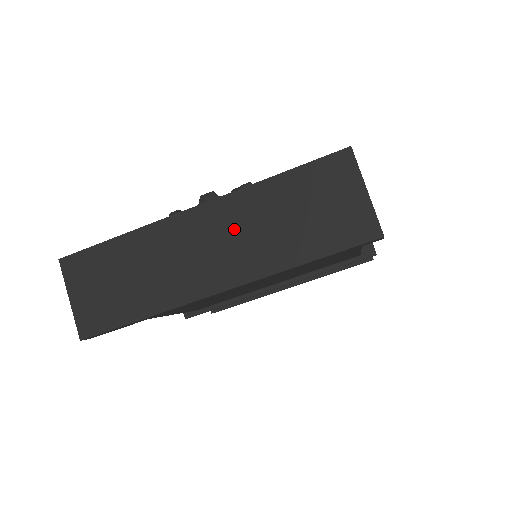
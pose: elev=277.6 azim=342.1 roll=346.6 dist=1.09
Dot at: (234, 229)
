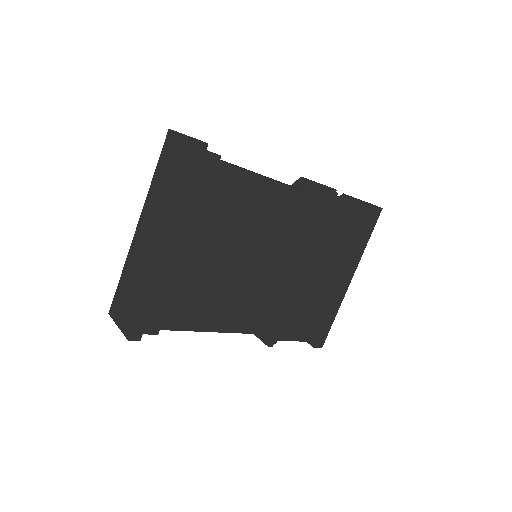
Dot at: (152, 214)
